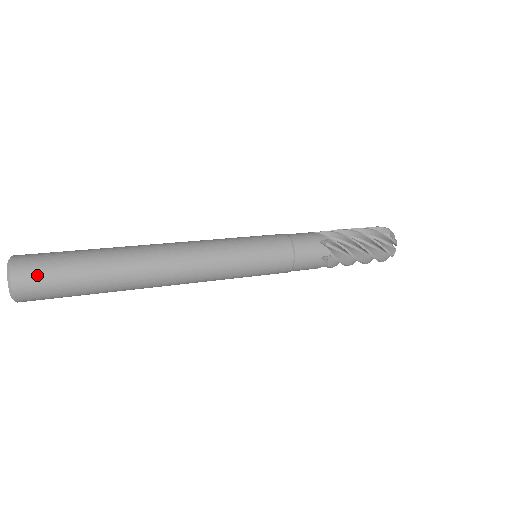
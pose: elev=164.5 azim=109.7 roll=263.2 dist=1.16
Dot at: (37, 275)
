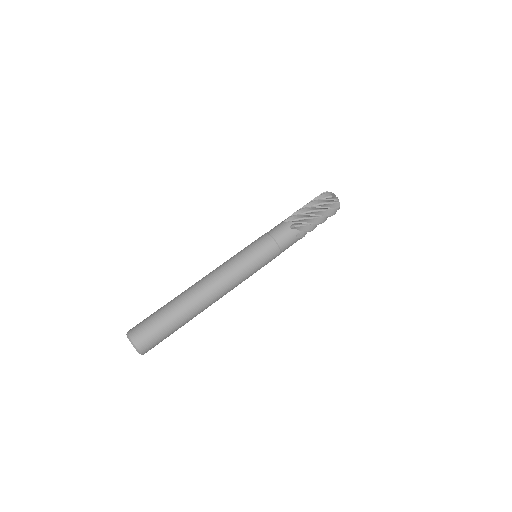
Dot at: (147, 337)
